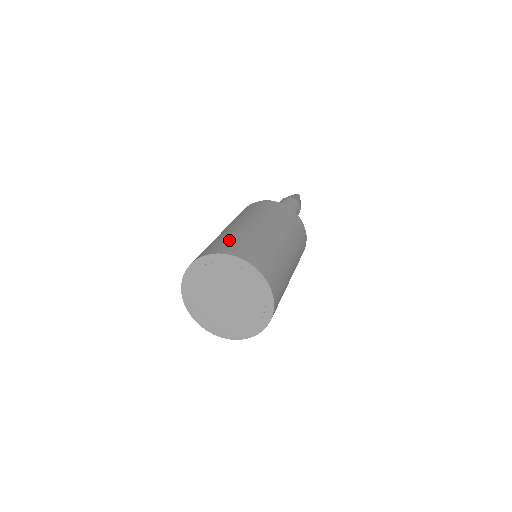
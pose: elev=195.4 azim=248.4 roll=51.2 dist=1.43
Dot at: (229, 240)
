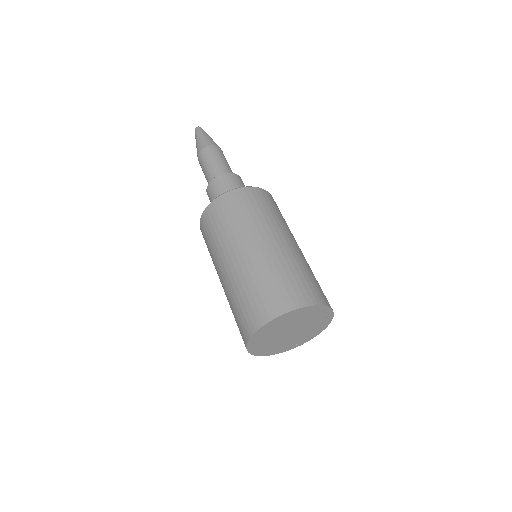
Dot at: (304, 278)
